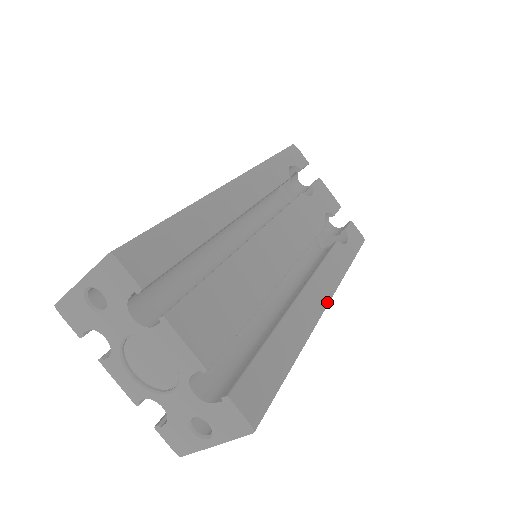
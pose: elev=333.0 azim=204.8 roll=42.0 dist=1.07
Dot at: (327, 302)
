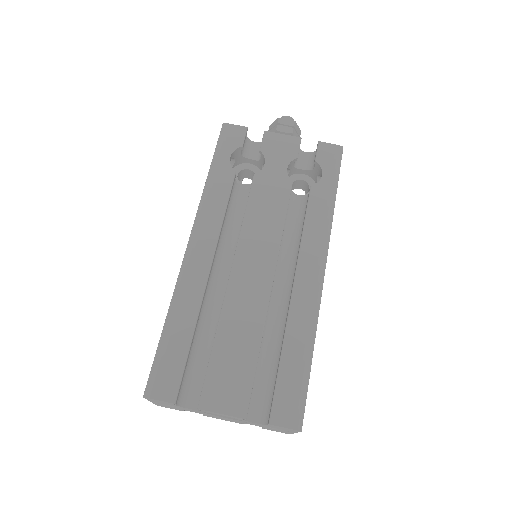
Dot at: (323, 265)
